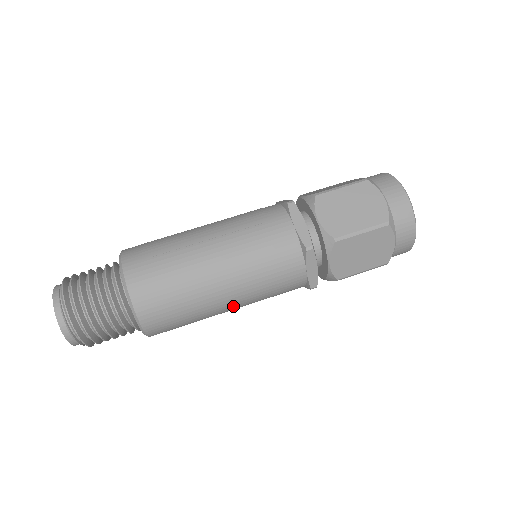
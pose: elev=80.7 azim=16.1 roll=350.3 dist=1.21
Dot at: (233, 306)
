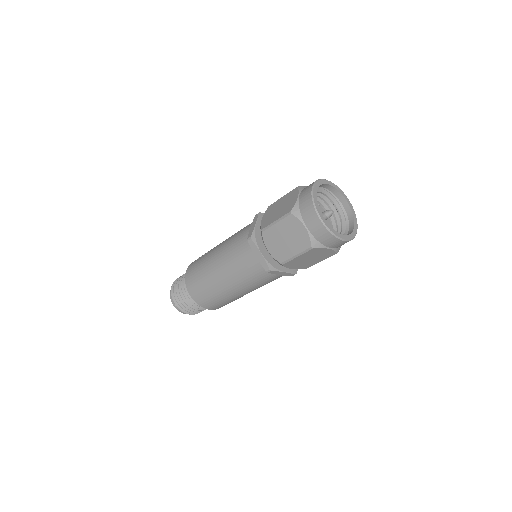
Dot at: (231, 286)
